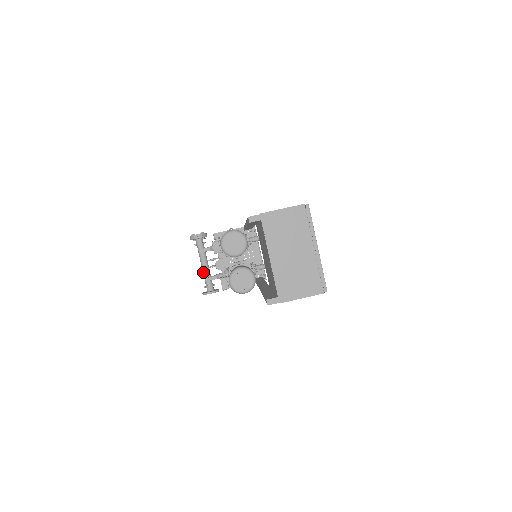
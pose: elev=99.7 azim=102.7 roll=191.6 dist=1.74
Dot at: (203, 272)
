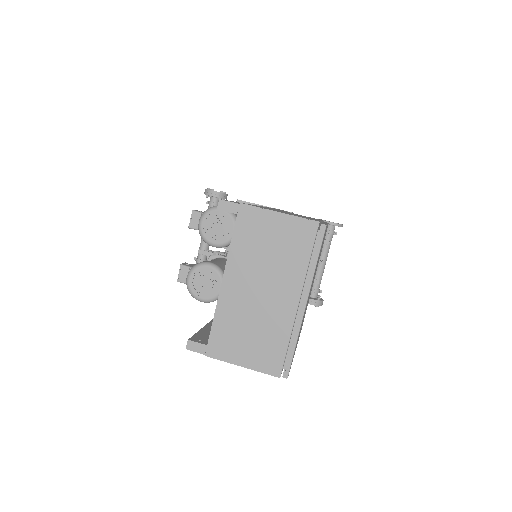
Dot at: (201, 240)
